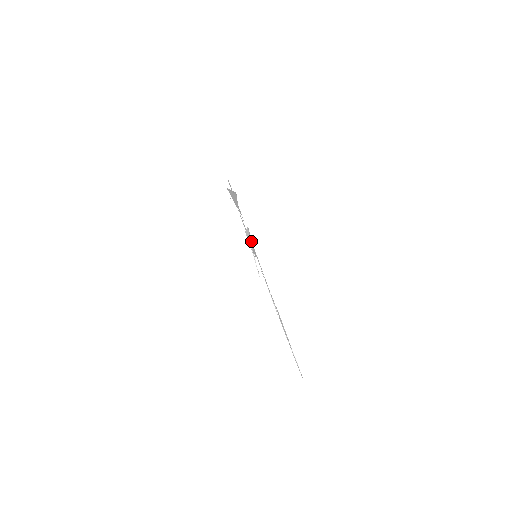
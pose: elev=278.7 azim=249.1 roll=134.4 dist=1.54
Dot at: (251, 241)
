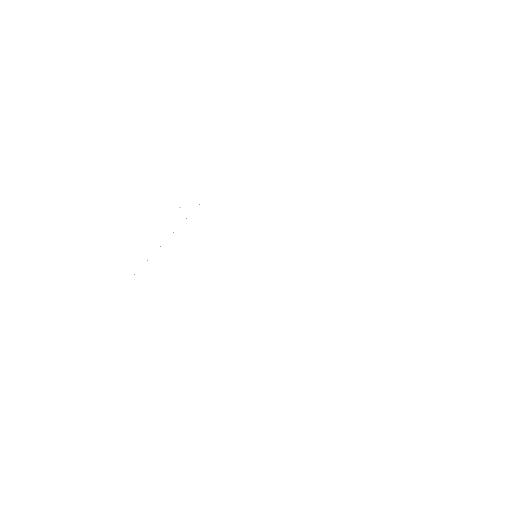
Dot at: occluded
